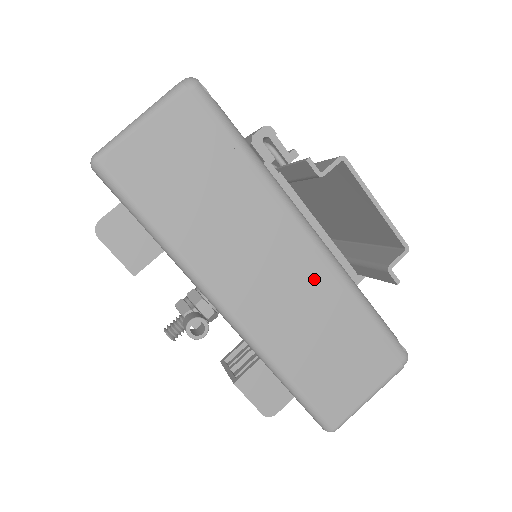
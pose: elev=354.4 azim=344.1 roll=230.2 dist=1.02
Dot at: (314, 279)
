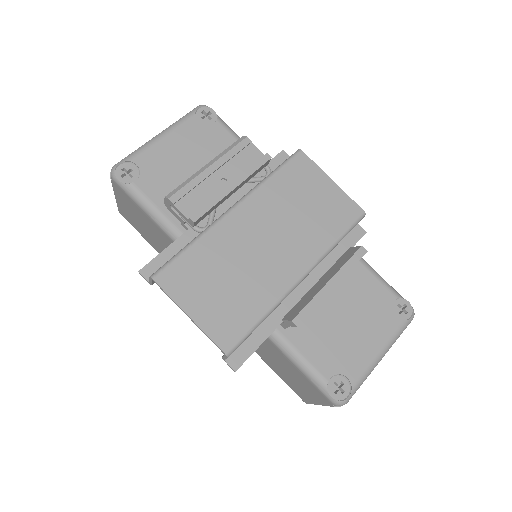
Dot at: occluded
